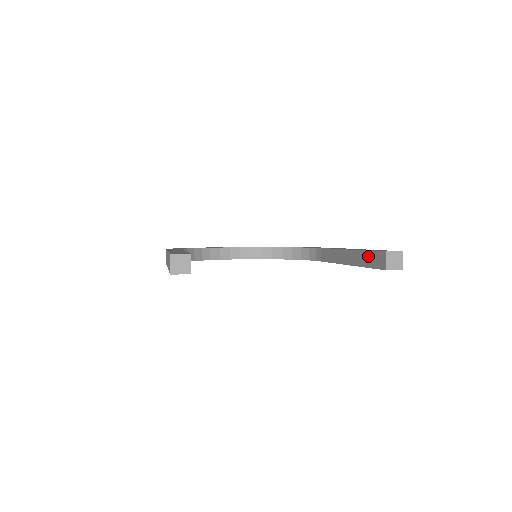
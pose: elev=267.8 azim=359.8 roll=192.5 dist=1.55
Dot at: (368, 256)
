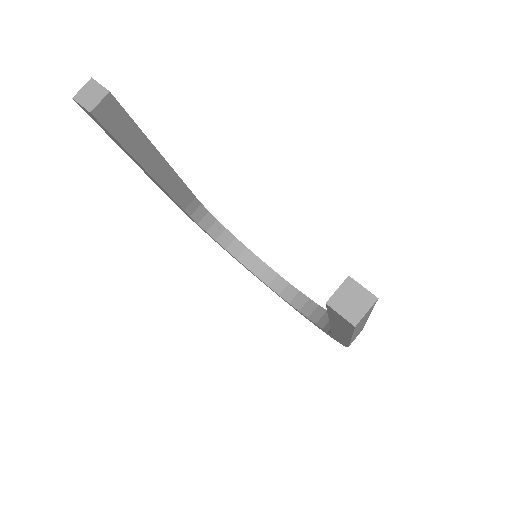
Dot at: occluded
